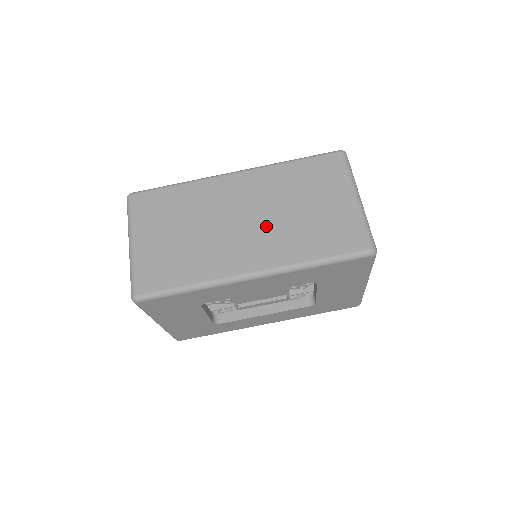
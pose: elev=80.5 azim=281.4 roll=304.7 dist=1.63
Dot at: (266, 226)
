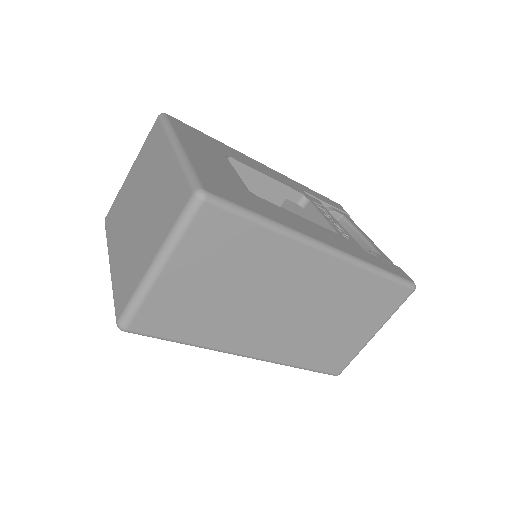
Dot at: (297, 324)
